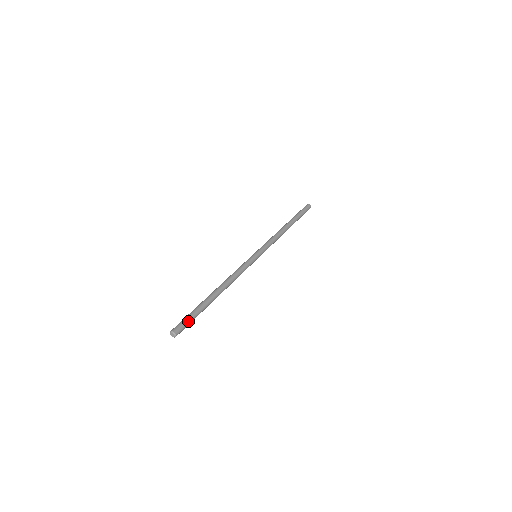
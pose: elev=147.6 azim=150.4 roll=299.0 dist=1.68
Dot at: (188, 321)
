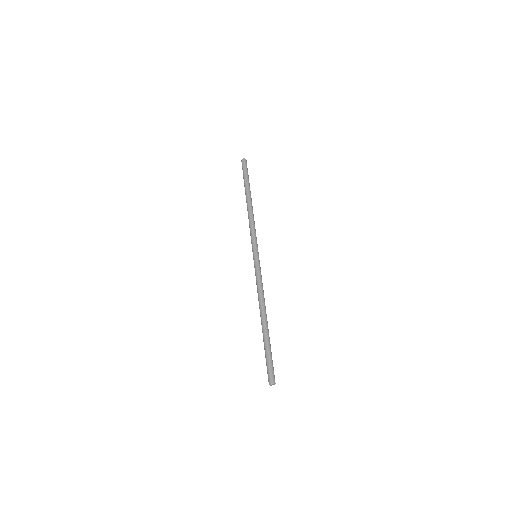
Dot at: occluded
